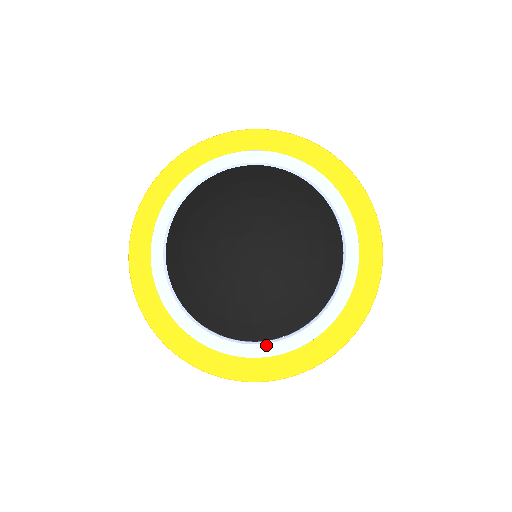
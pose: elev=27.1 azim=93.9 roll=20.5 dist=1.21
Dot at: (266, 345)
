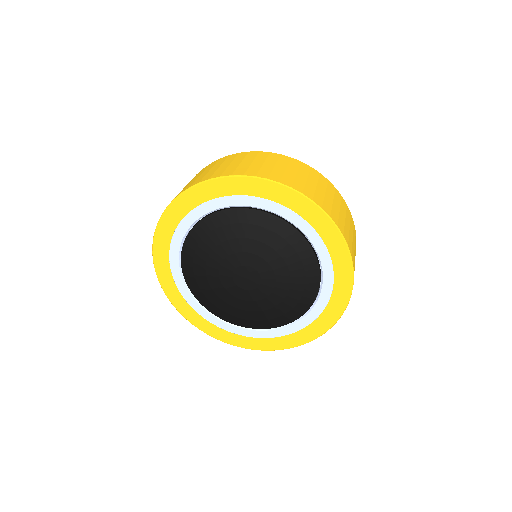
Dot at: (282, 329)
